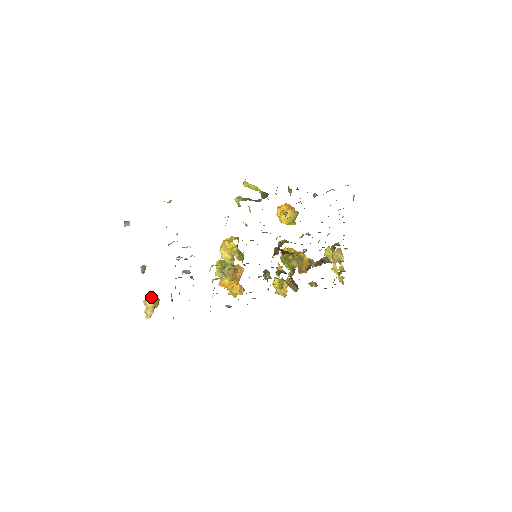
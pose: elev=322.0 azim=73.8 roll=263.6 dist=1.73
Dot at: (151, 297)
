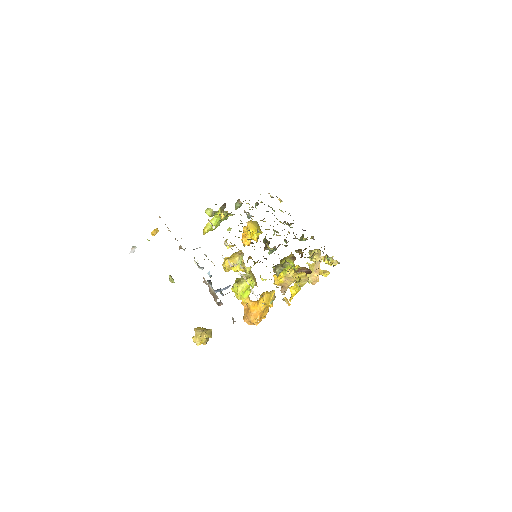
Dot at: (198, 328)
